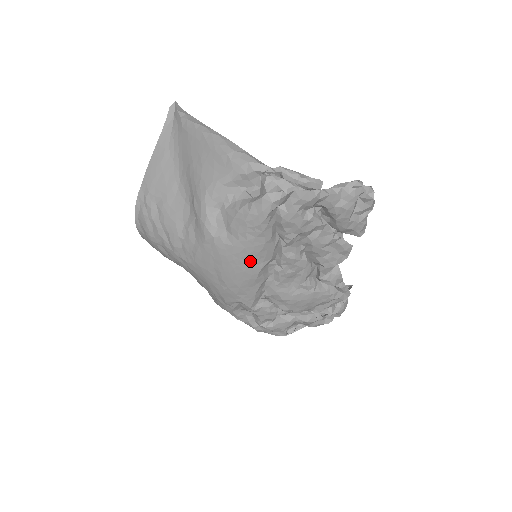
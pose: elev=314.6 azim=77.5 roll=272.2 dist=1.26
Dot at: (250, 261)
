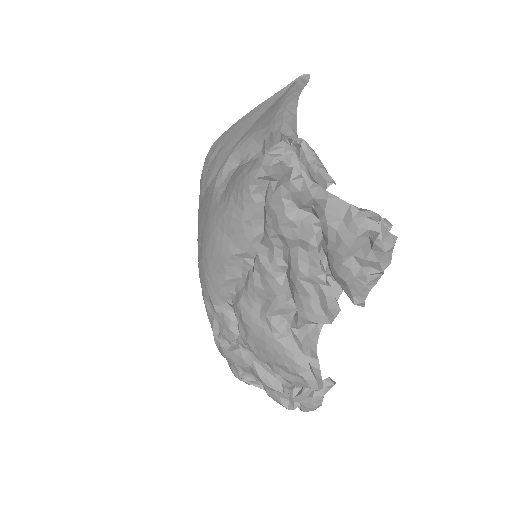
Dot at: (224, 235)
